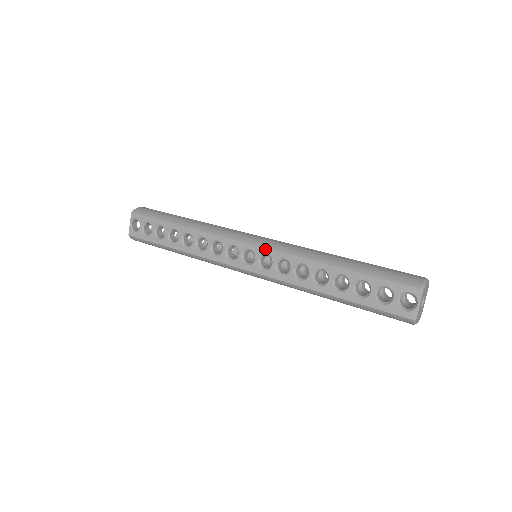
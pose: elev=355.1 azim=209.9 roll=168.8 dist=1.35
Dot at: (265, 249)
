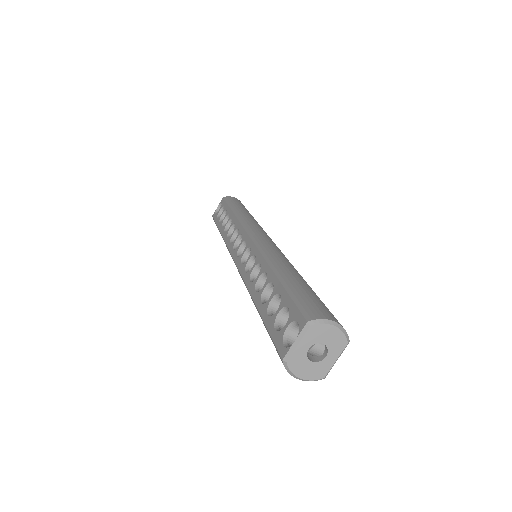
Dot at: (252, 243)
